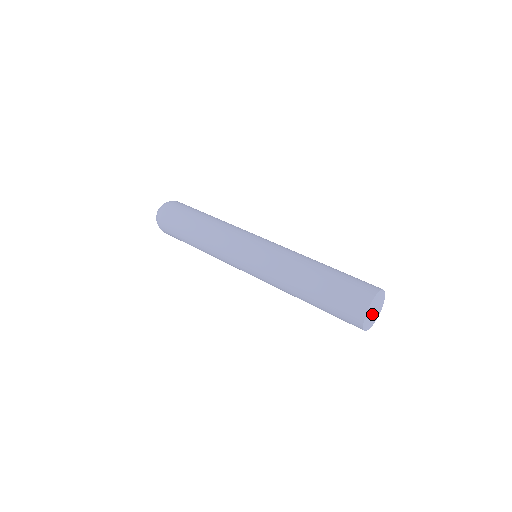
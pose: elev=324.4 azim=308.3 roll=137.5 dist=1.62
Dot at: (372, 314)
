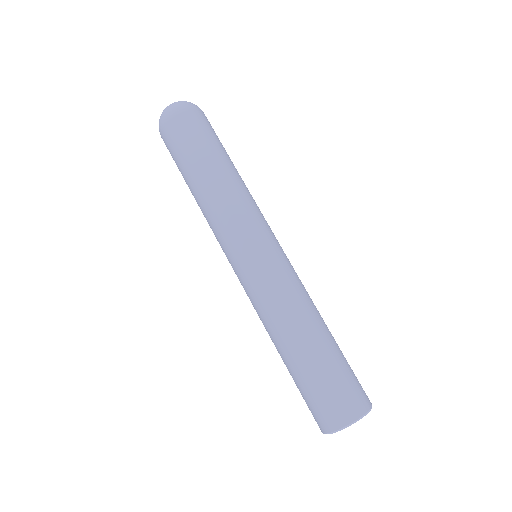
Dot at: occluded
